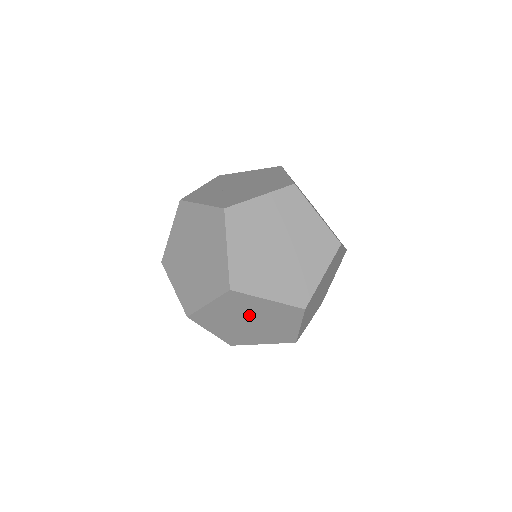
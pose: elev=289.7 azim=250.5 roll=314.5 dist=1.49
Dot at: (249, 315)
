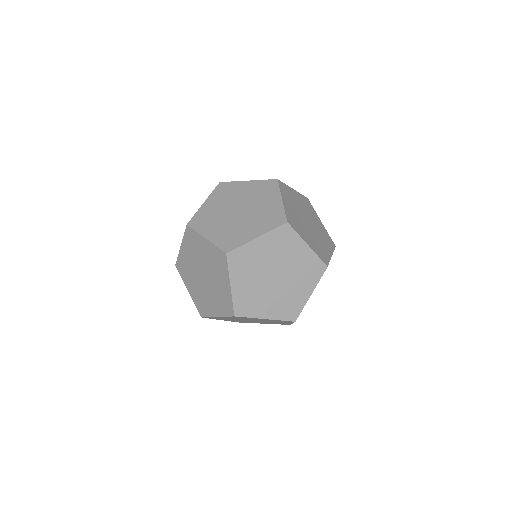
Dot at: occluded
